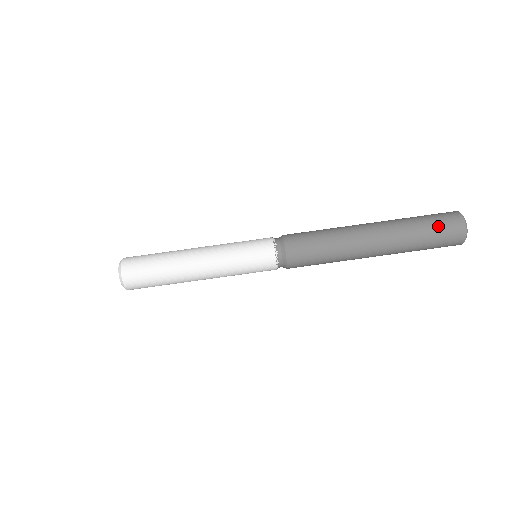
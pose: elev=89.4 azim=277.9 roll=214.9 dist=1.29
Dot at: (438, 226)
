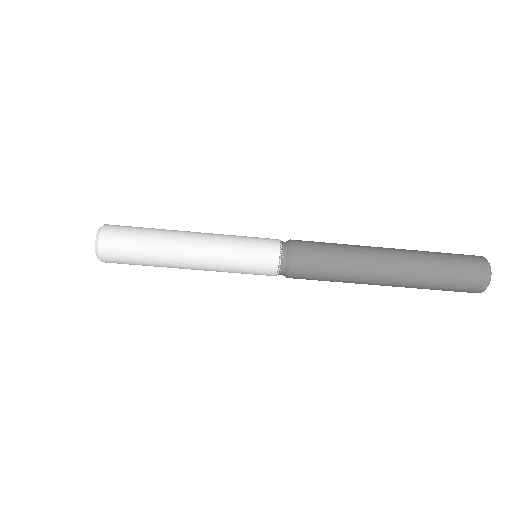
Dot at: (461, 263)
